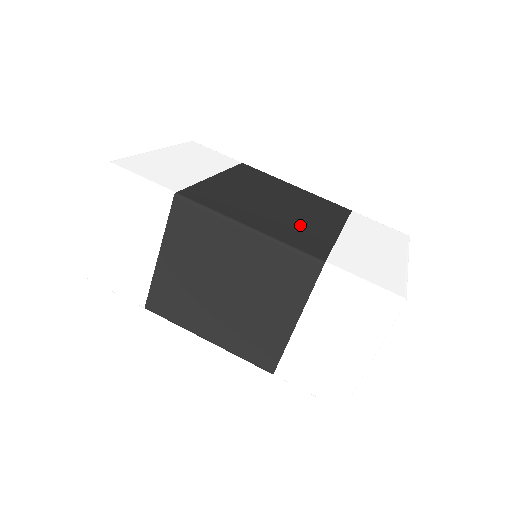
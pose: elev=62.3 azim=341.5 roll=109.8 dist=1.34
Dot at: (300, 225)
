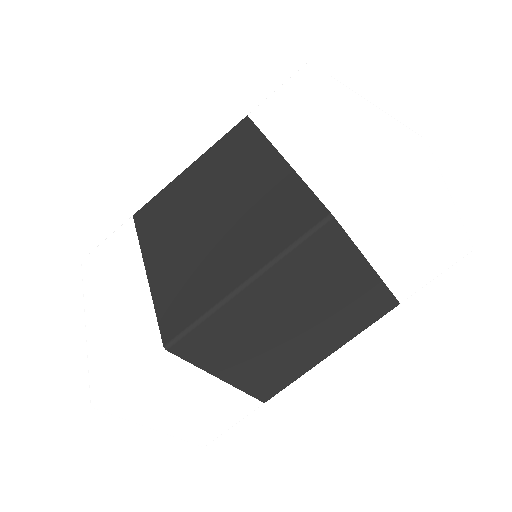
Dot at: (257, 207)
